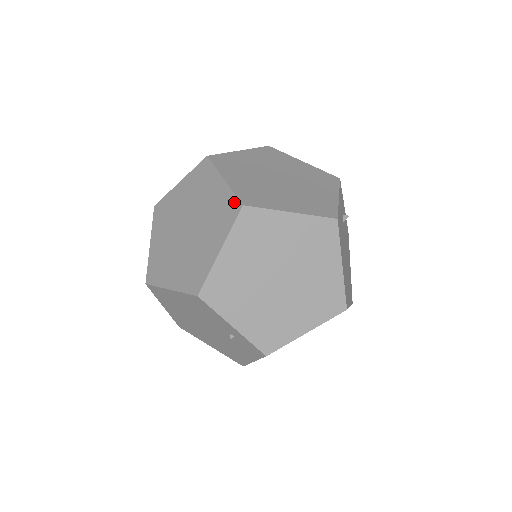
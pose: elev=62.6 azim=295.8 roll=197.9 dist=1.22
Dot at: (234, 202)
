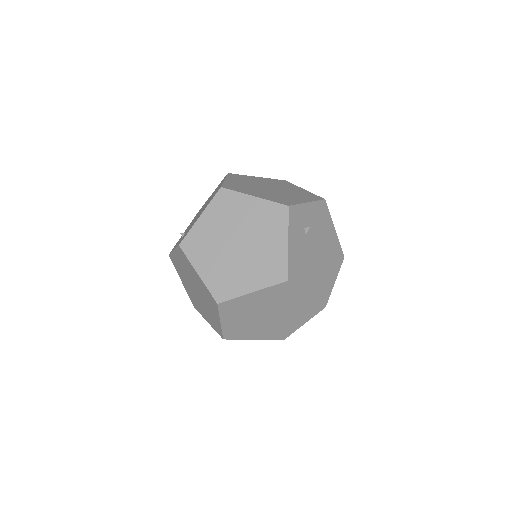
Dot at: (212, 298)
